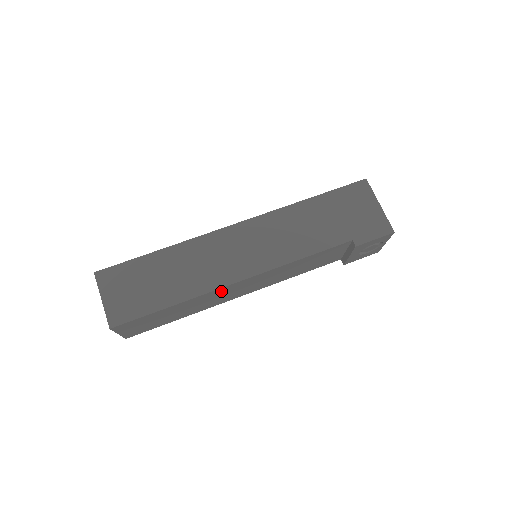
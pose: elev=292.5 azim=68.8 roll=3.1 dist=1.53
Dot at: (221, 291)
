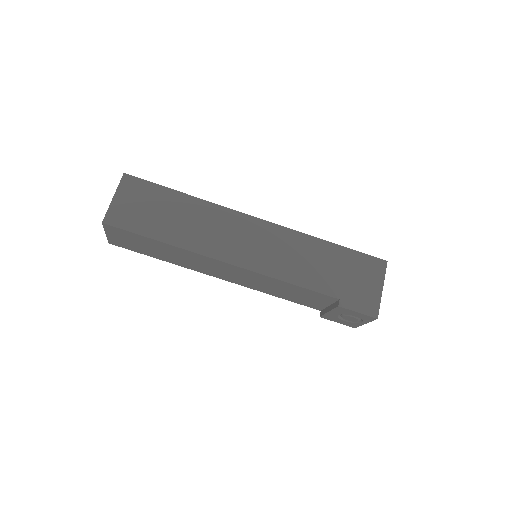
Dot at: (208, 260)
